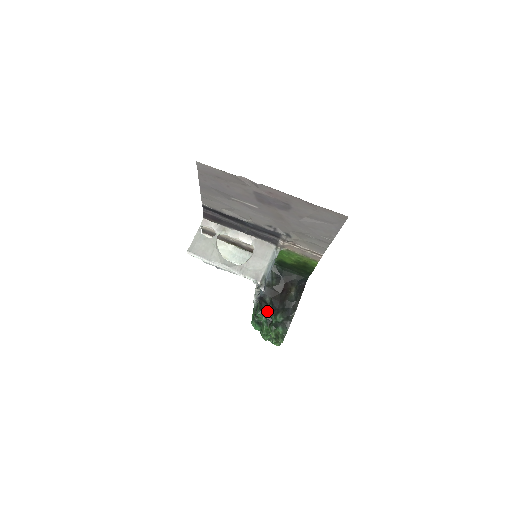
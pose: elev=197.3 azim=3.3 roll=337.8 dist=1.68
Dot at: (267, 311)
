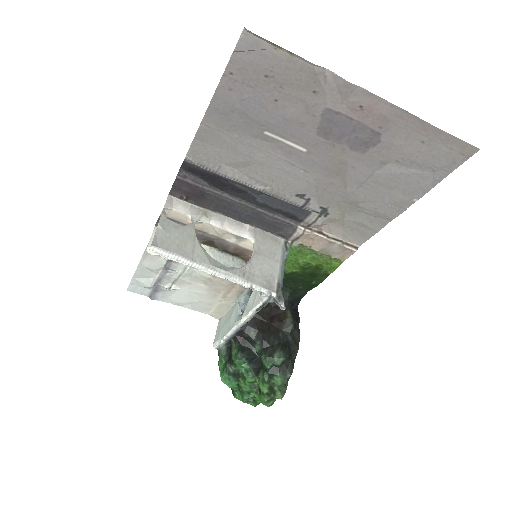
Dot at: (251, 352)
